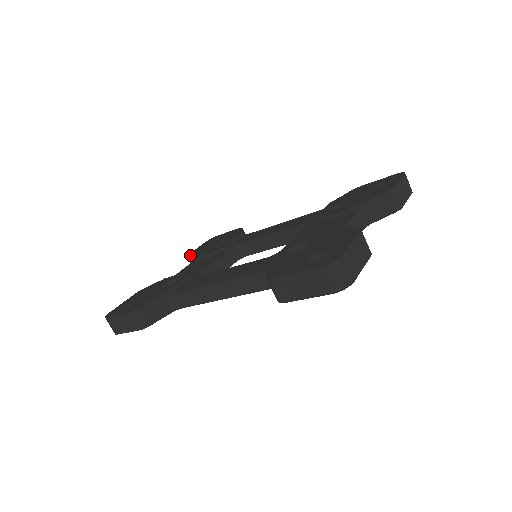
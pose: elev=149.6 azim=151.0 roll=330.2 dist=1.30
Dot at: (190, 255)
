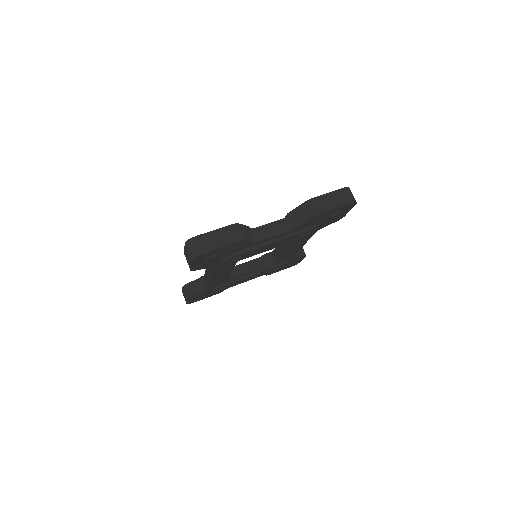
Dot at: occluded
